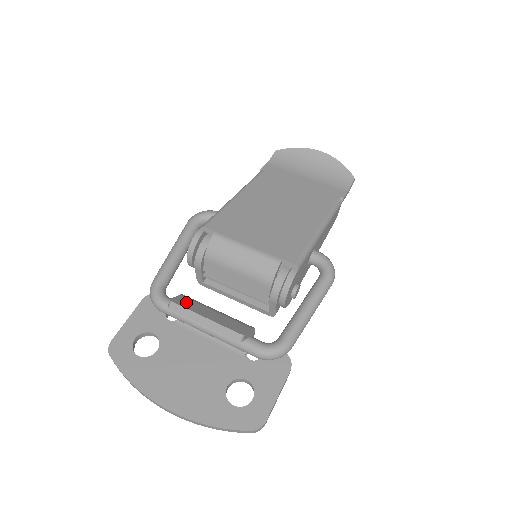
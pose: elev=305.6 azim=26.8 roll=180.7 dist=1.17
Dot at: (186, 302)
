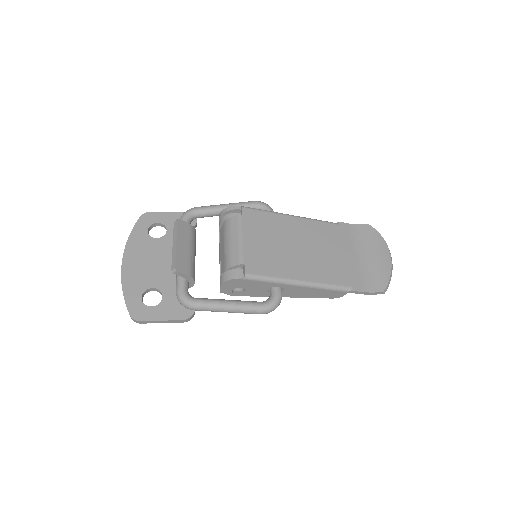
Dot at: (184, 229)
